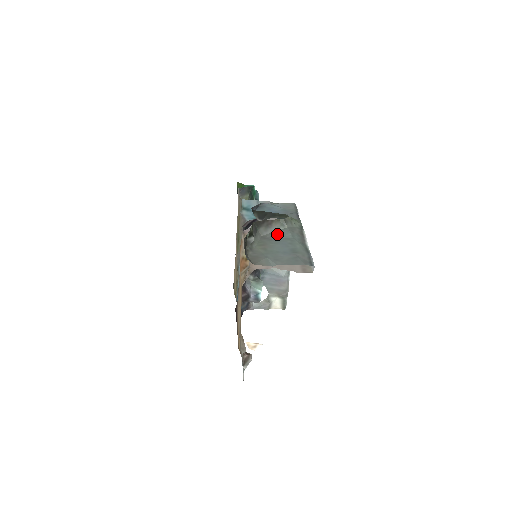
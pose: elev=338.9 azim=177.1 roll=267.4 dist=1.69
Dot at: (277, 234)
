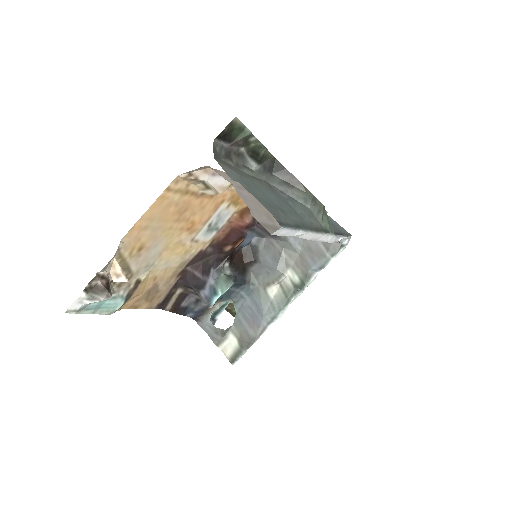
Dot at: (288, 198)
